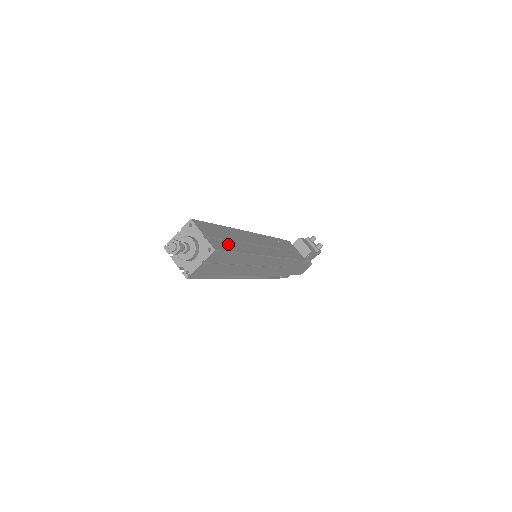
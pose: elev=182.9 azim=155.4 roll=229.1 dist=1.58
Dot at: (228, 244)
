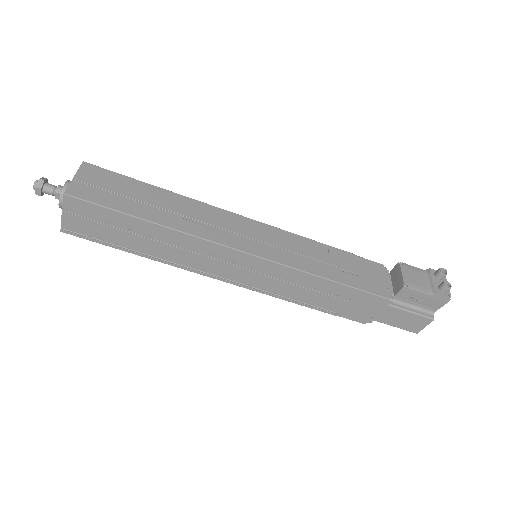
Dot at: (122, 201)
